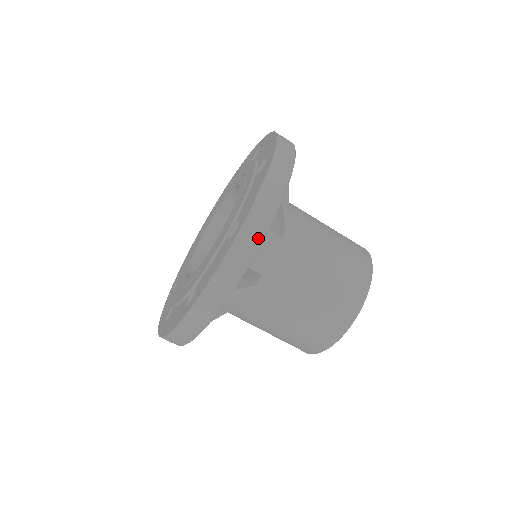
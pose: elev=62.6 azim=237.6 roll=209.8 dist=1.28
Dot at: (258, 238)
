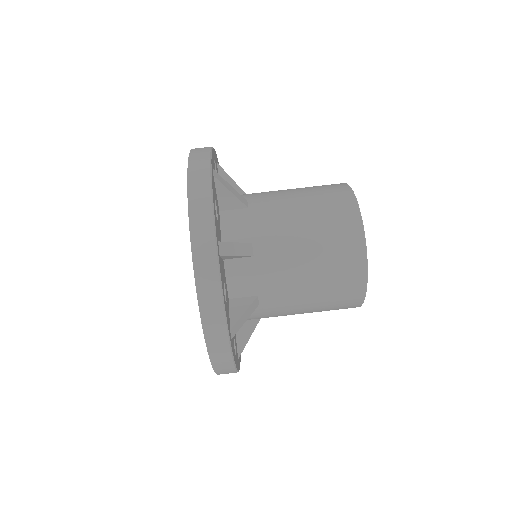
Dot at: (208, 147)
